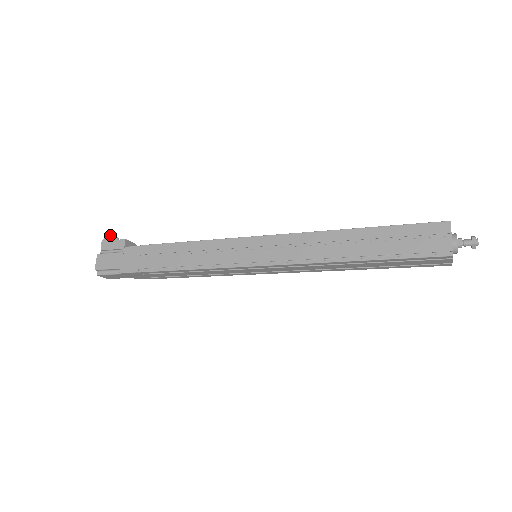
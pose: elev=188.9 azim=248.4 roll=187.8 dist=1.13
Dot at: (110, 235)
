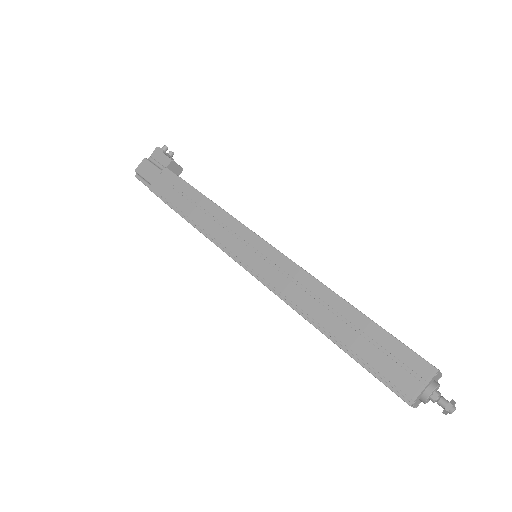
Dot at: (166, 147)
